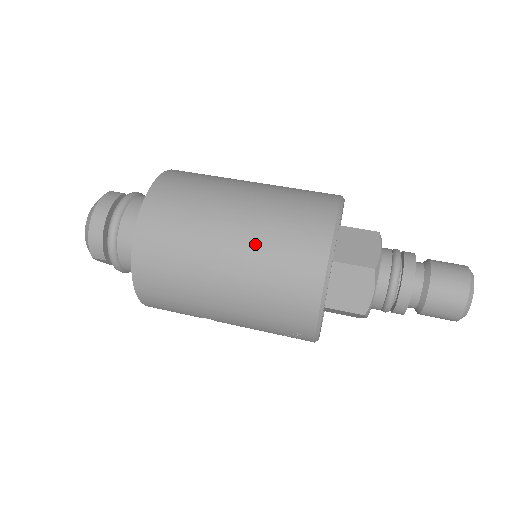
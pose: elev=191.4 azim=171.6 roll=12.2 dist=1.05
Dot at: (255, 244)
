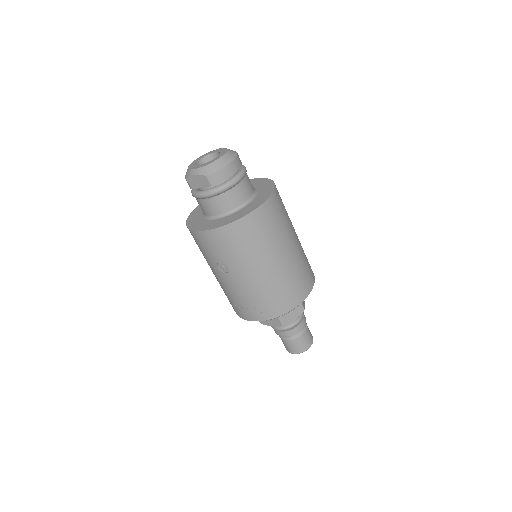
Dot at: (296, 262)
